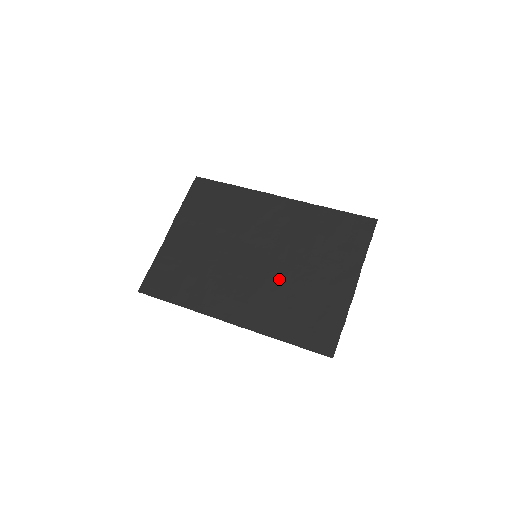
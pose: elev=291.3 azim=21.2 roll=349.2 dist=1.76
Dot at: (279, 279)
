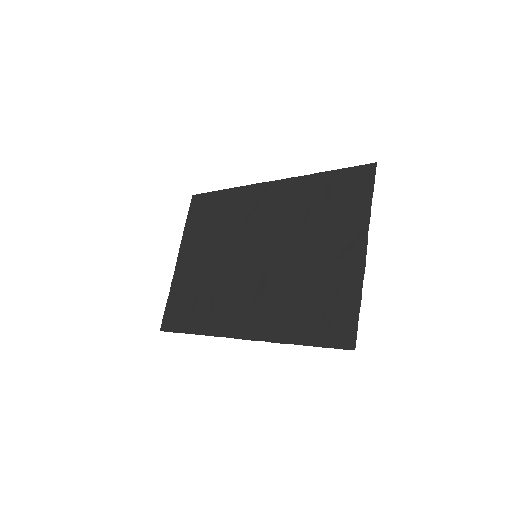
Dot at: (282, 273)
